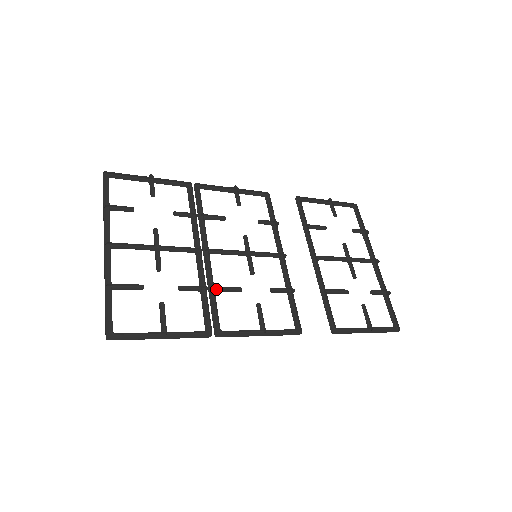
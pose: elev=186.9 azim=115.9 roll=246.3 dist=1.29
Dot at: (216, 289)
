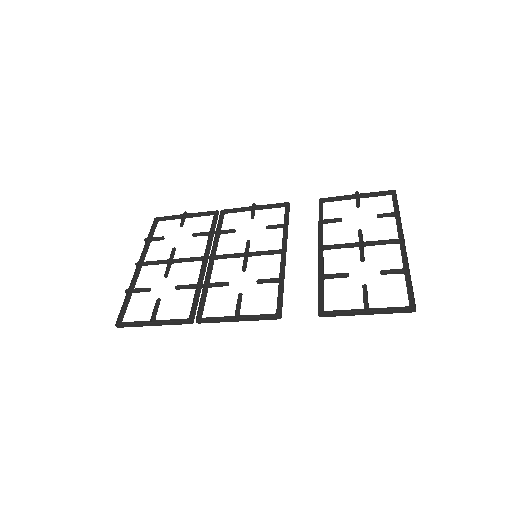
Dot at: (208, 286)
